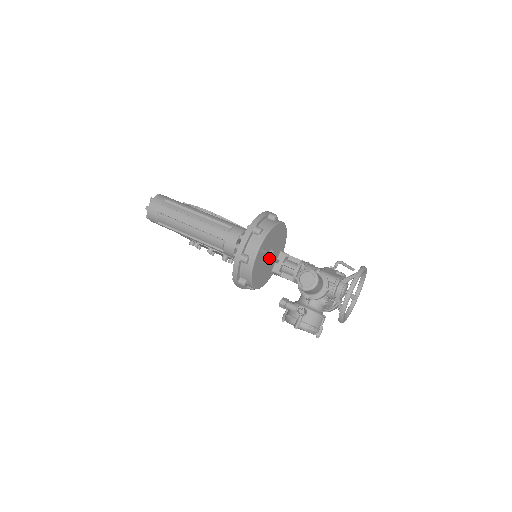
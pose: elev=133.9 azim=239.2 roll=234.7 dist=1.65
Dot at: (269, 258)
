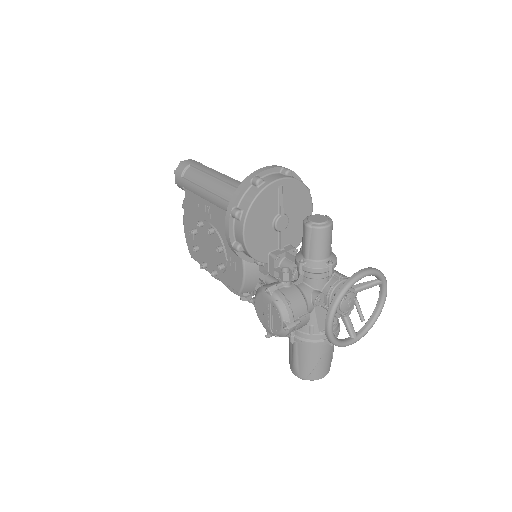
Dot at: (279, 216)
